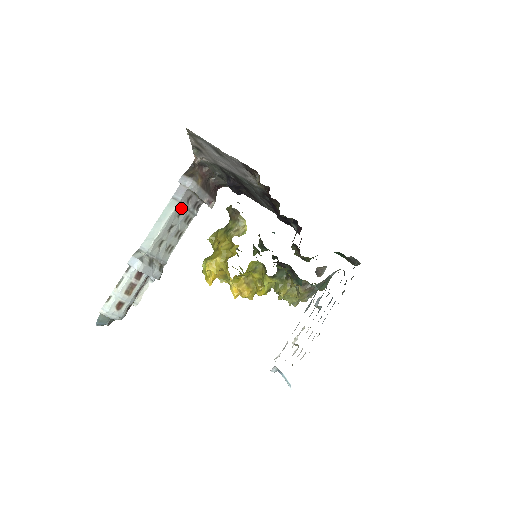
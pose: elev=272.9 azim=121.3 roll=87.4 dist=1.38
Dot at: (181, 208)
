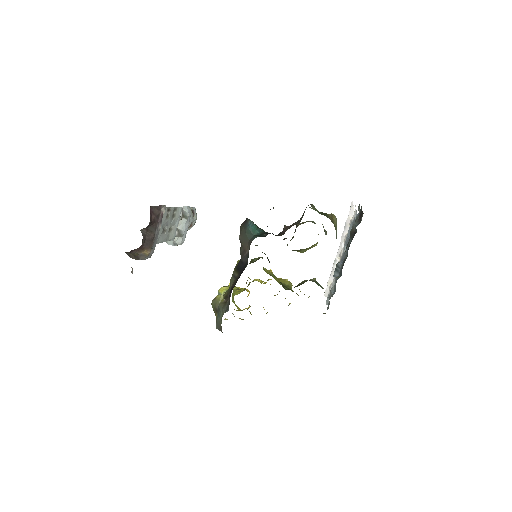
Dot at: occluded
